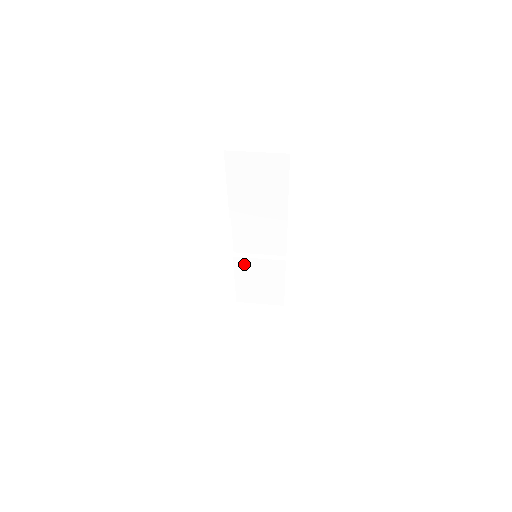
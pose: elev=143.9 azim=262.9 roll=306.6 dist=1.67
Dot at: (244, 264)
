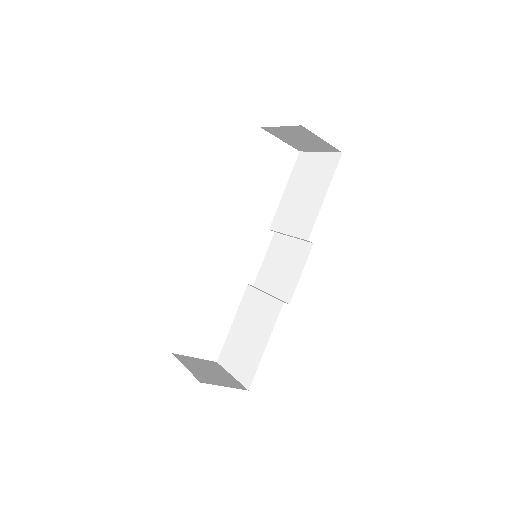
Dot at: (250, 299)
